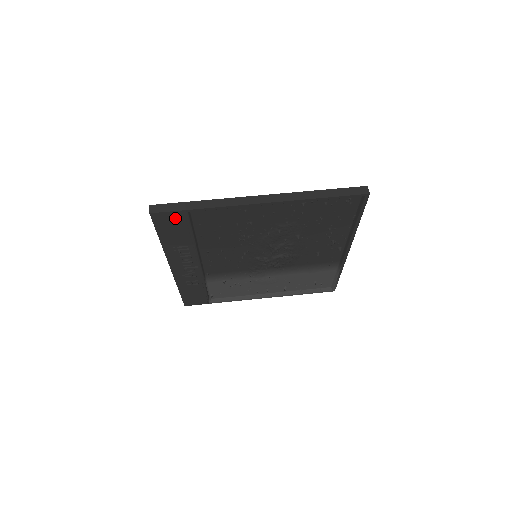
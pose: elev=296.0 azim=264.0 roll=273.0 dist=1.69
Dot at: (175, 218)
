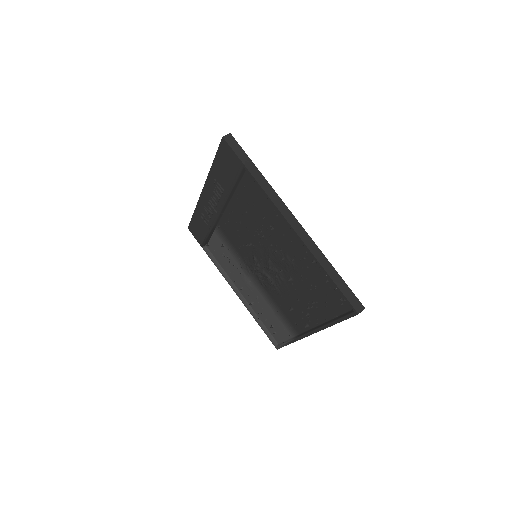
Dot at: (233, 161)
